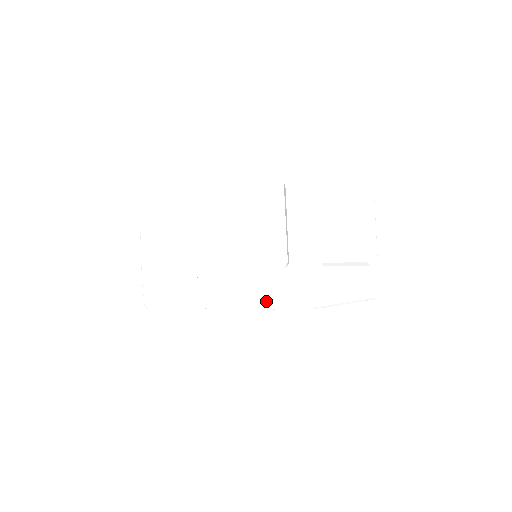
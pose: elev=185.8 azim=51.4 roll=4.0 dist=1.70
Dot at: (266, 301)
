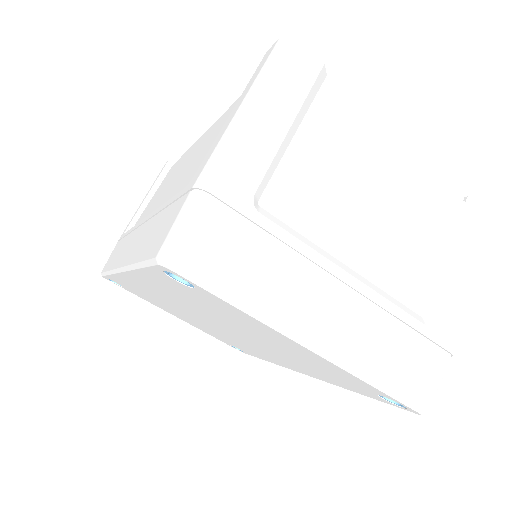
Dot at: (143, 251)
